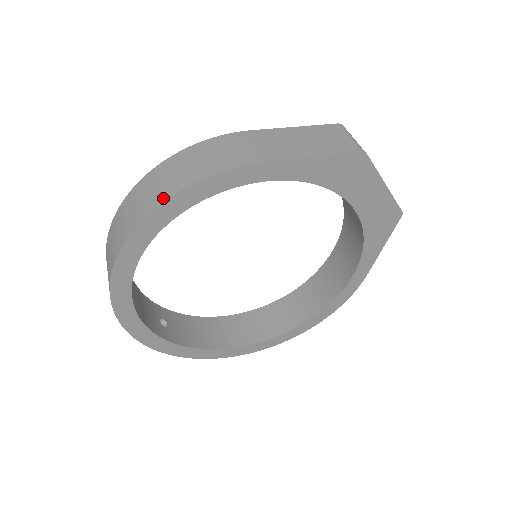
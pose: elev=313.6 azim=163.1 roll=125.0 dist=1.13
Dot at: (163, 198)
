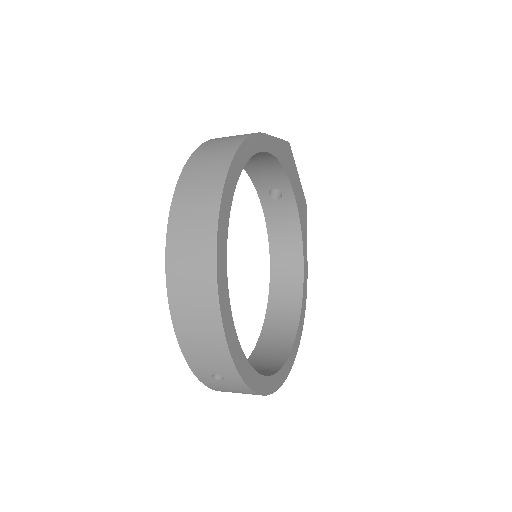
Dot at: (231, 154)
